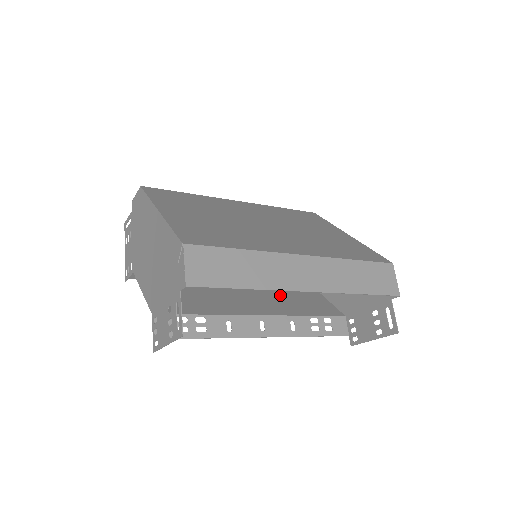
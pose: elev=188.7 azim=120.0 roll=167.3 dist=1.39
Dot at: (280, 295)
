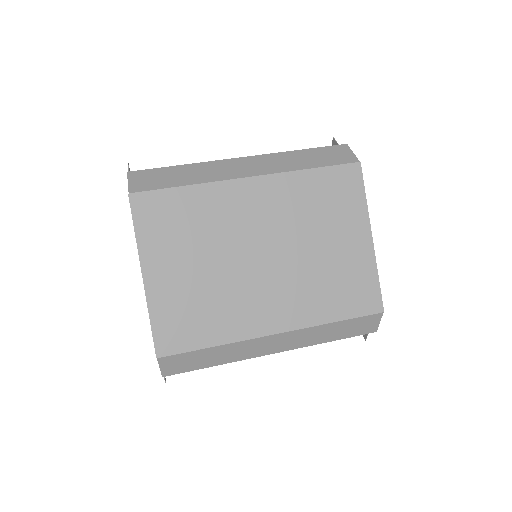
Dot at: occluded
